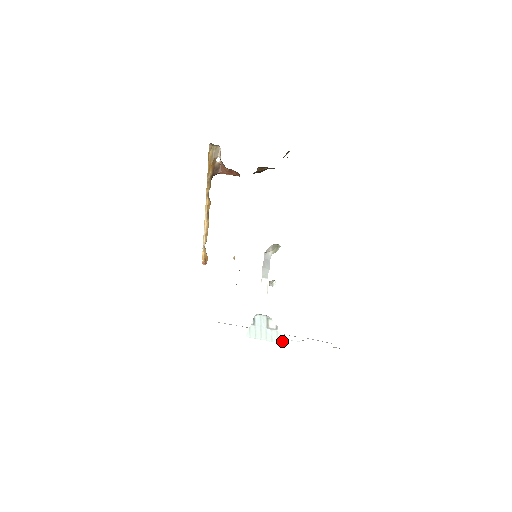
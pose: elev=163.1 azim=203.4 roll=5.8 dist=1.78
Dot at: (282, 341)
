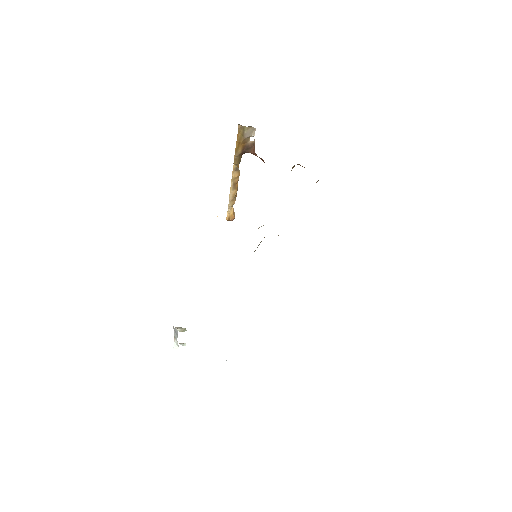
Dot at: occluded
